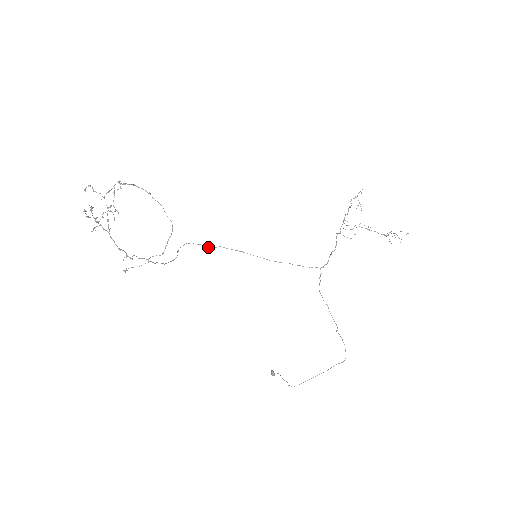
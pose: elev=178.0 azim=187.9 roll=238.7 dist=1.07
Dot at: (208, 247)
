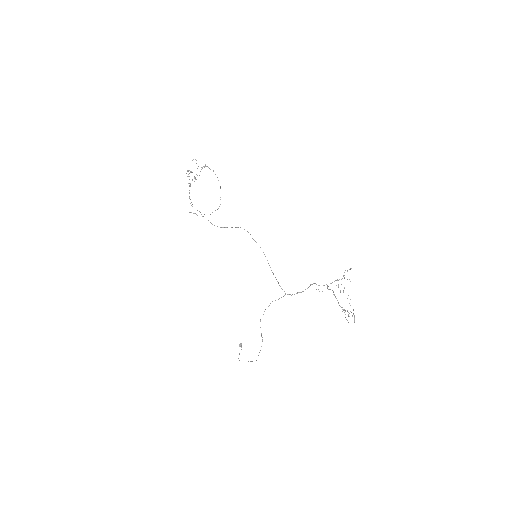
Dot at: (253, 239)
